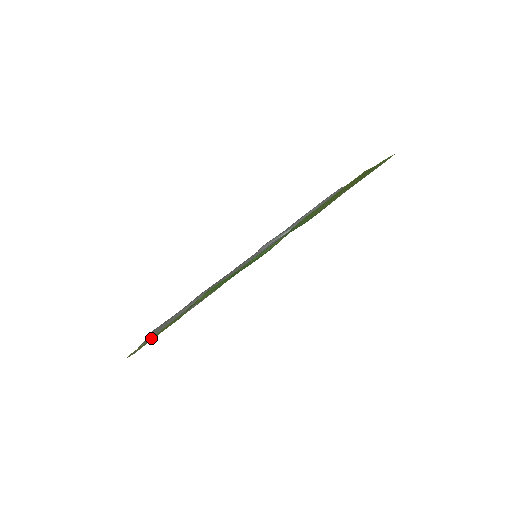
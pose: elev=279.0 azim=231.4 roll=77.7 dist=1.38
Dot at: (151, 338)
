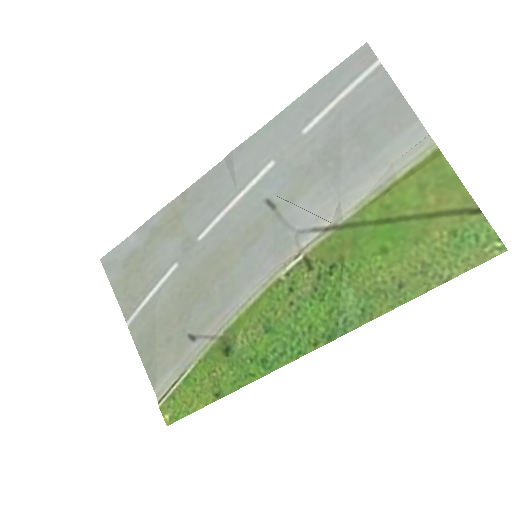
Dot at: (178, 399)
